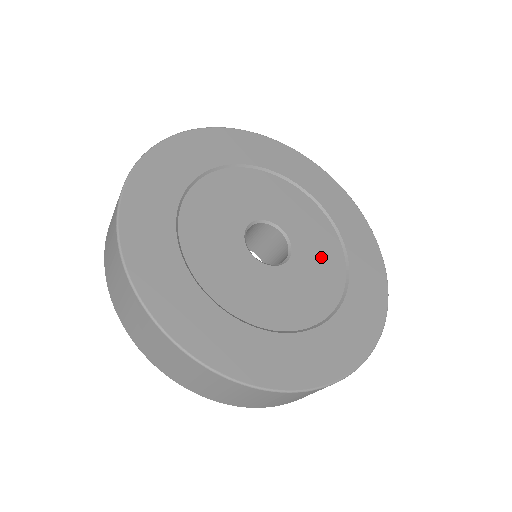
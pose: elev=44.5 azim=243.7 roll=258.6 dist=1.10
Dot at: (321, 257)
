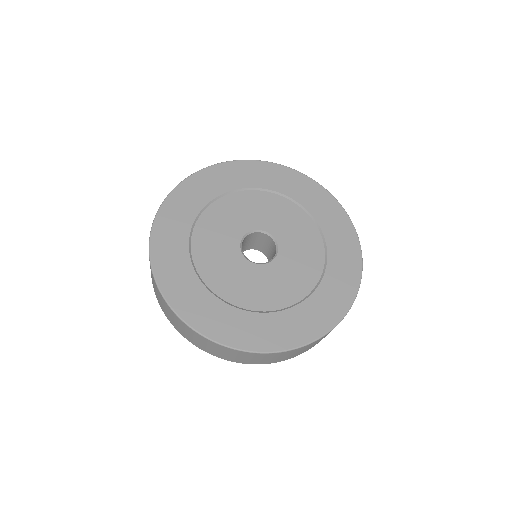
Dot at: (303, 249)
